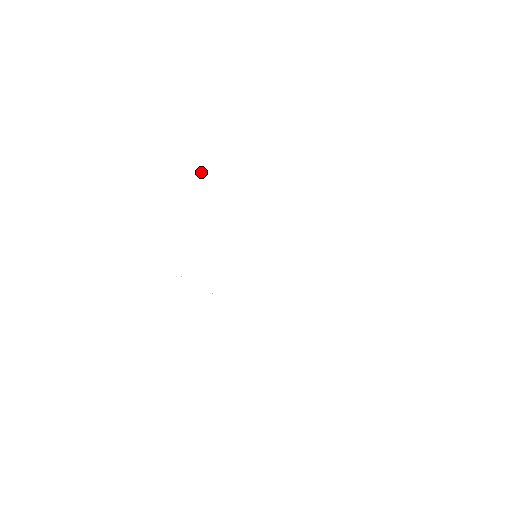
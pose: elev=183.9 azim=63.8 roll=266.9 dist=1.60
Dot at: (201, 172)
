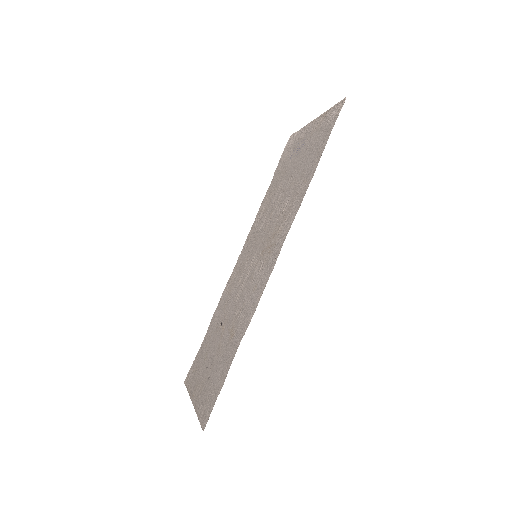
Dot at: (281, 155)
